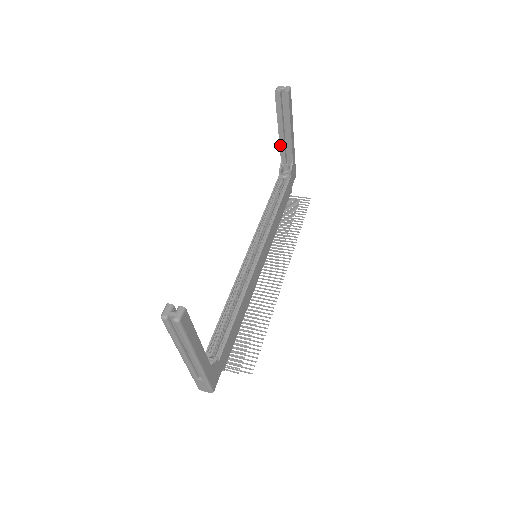
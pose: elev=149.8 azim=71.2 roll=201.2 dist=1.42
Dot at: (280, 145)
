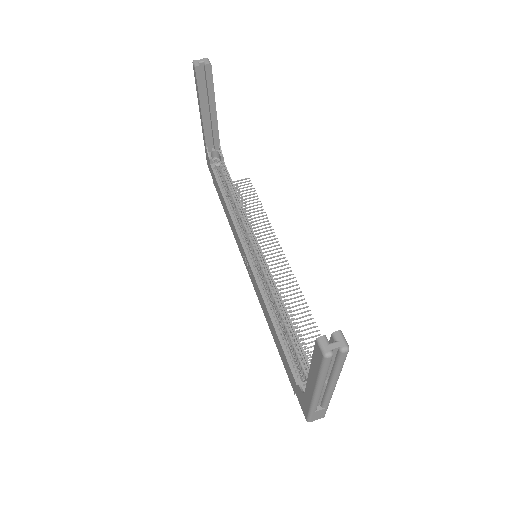
Dot at: (204, 131)
